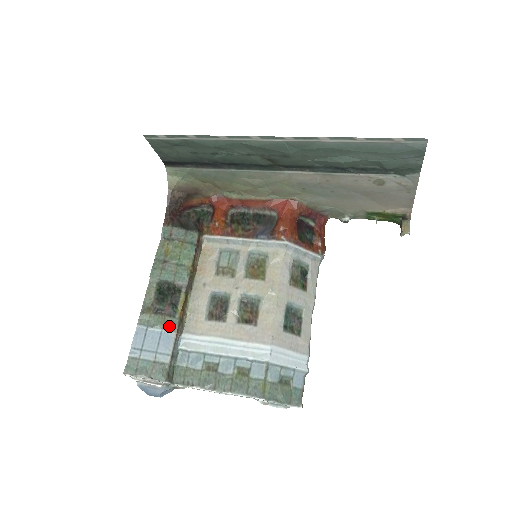
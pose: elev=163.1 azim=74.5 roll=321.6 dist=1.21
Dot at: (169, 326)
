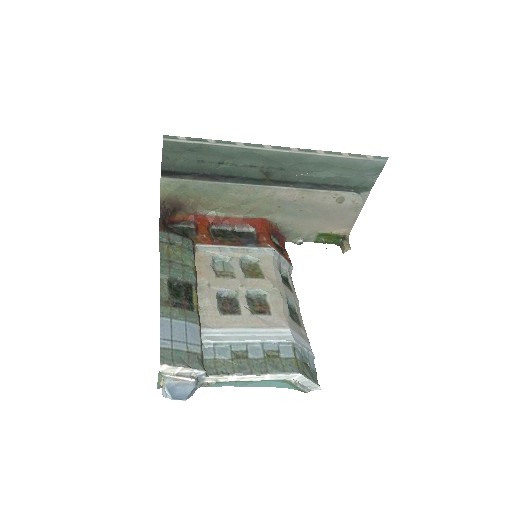
Dot at: (191, 318)
